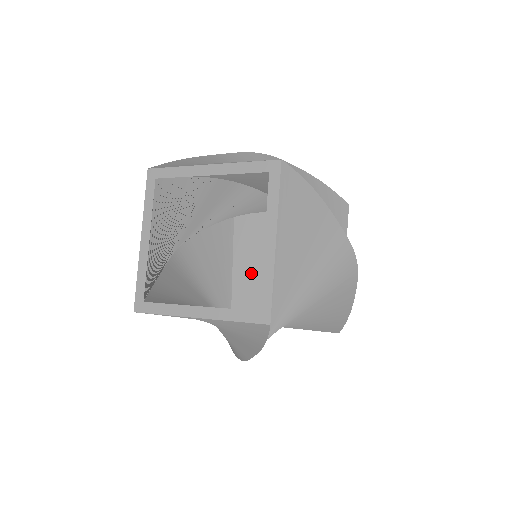
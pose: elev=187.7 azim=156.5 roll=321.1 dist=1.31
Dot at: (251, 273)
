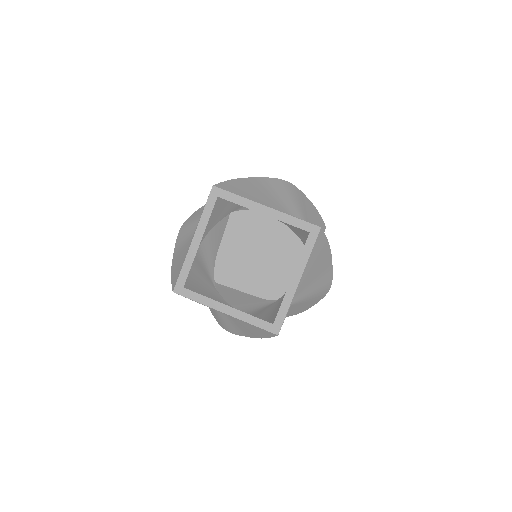
Dot at: (235, 252)
